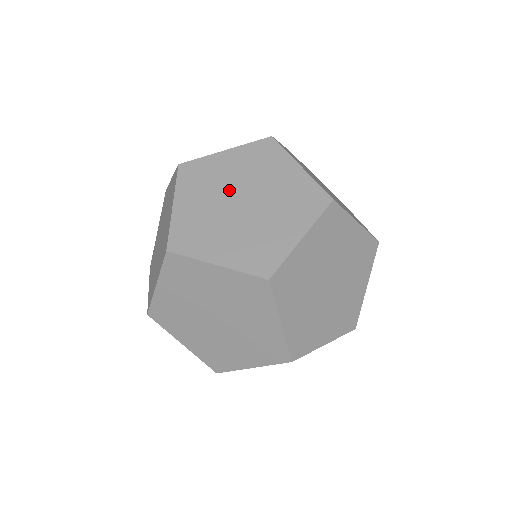
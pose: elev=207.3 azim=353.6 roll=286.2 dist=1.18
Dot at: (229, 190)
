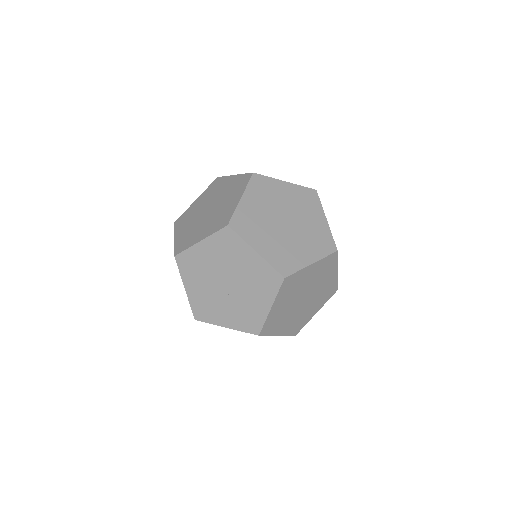
Dot at: (229, 271)
